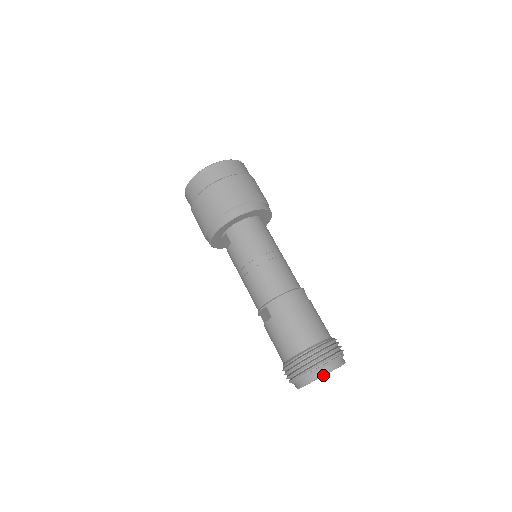
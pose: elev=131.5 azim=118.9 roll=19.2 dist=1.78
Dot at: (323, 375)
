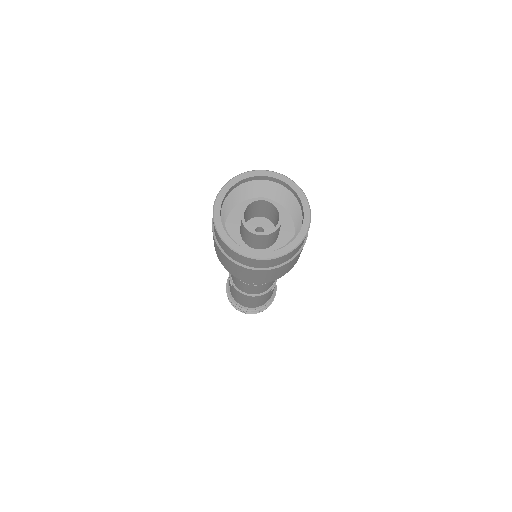
Dot at: occluded
